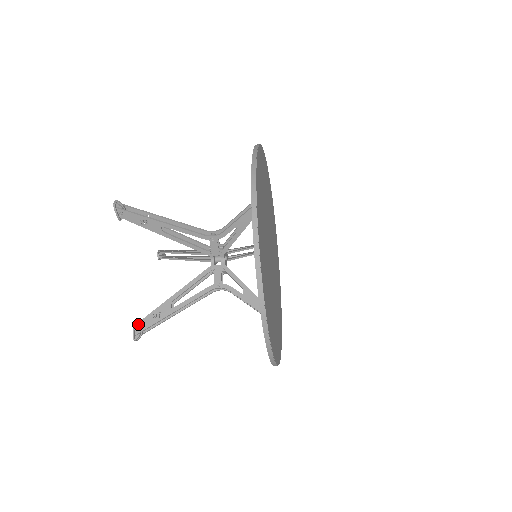
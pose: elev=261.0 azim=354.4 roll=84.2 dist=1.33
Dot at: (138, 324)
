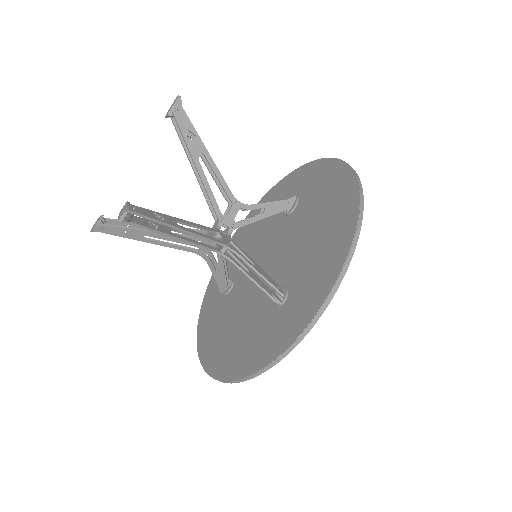
Dot at: (134, 206)
